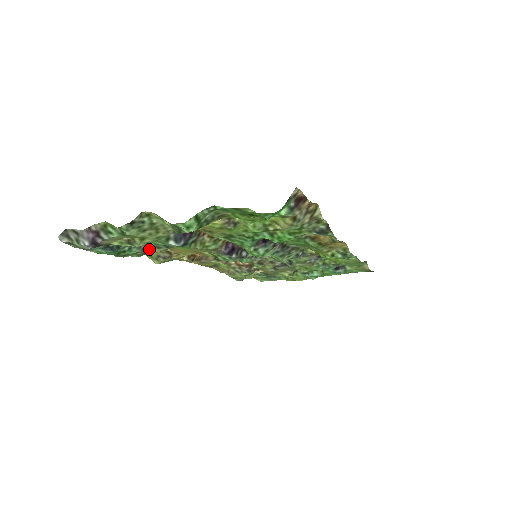
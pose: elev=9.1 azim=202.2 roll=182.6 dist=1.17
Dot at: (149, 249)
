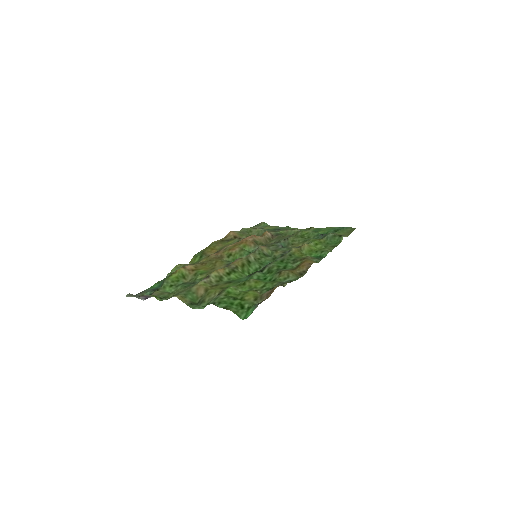
Dot at: occluded
